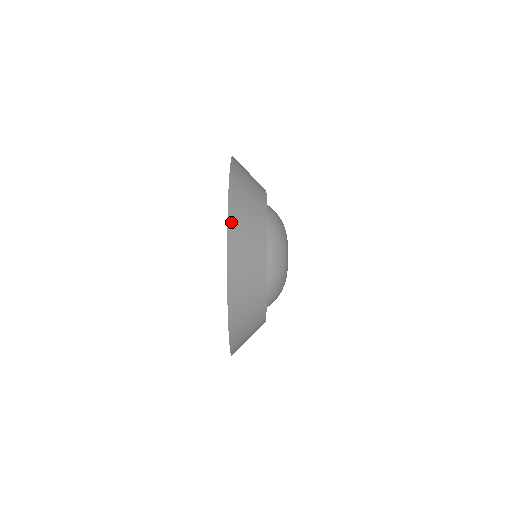
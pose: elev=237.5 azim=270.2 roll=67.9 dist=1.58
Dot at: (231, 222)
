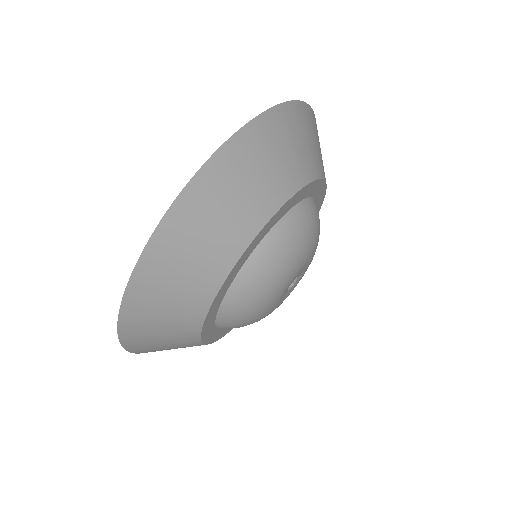
Dot at: (254, 128)
